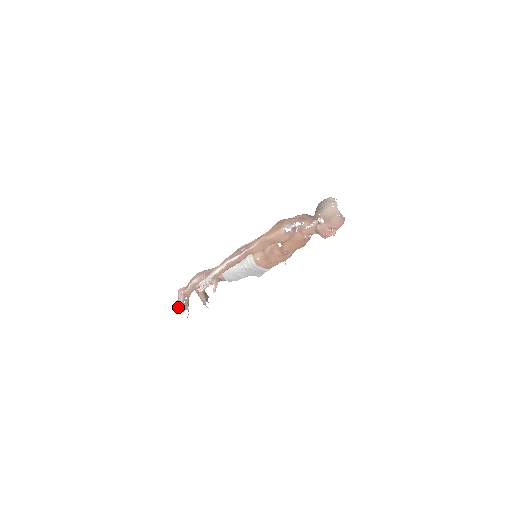
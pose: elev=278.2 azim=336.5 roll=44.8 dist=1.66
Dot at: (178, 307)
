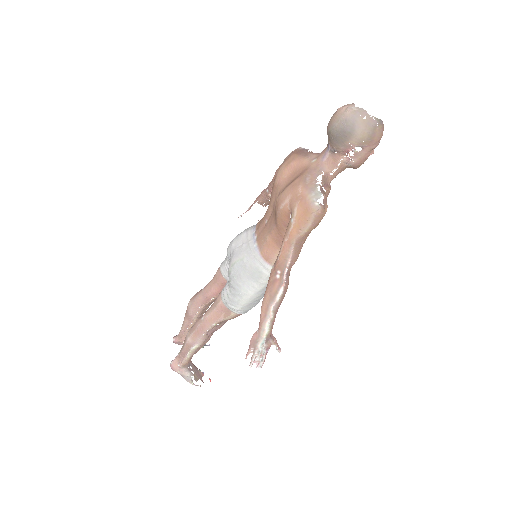
Dot at: occluded
